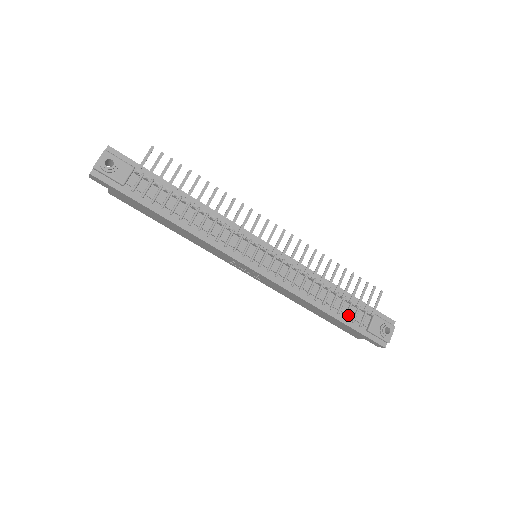
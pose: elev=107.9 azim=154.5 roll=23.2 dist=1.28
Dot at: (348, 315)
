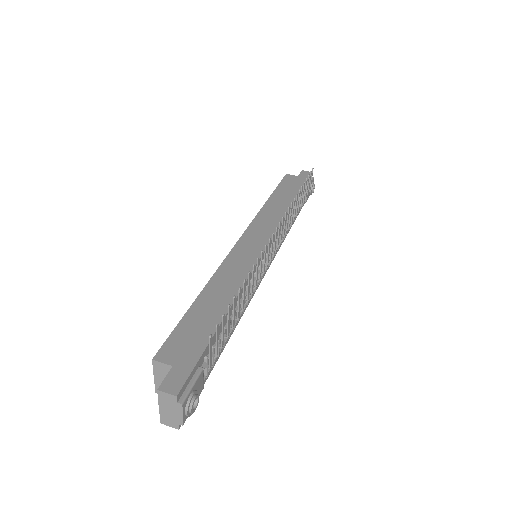
Dot at: occluded
